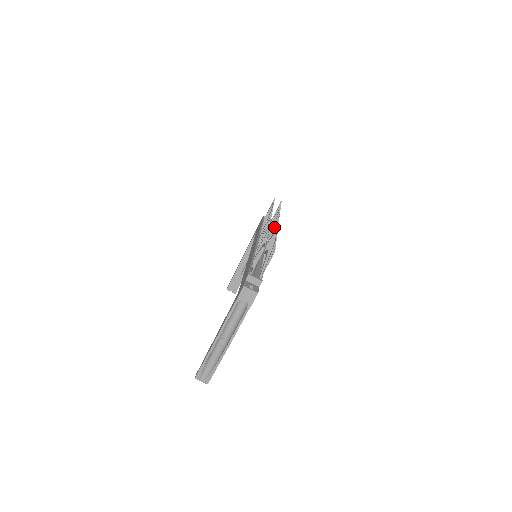
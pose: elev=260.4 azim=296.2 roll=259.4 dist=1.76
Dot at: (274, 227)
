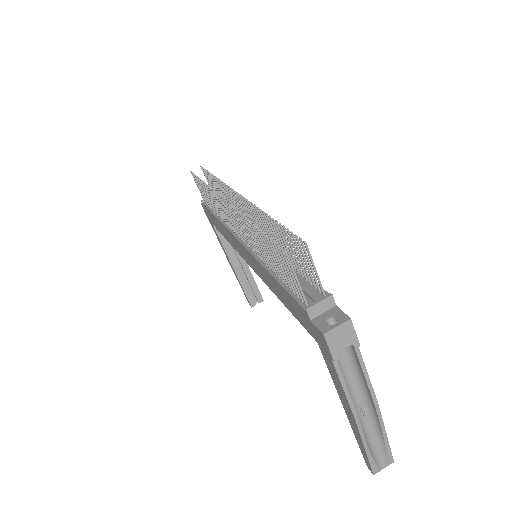
Dot at: (237, 203)
